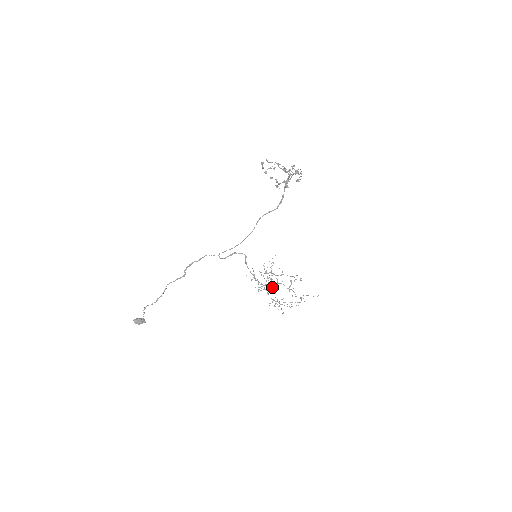
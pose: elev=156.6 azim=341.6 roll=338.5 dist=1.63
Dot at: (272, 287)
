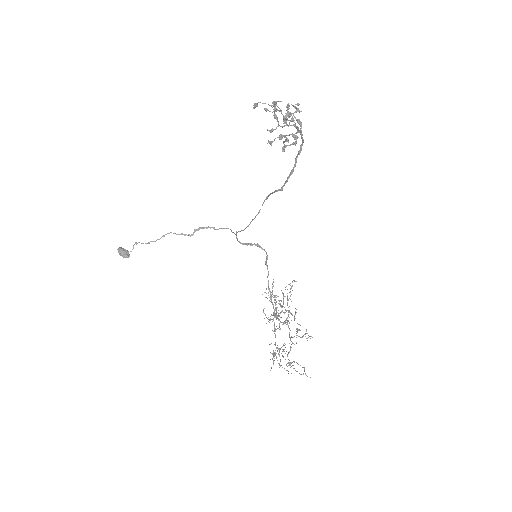
Dot at: (279, 323)
